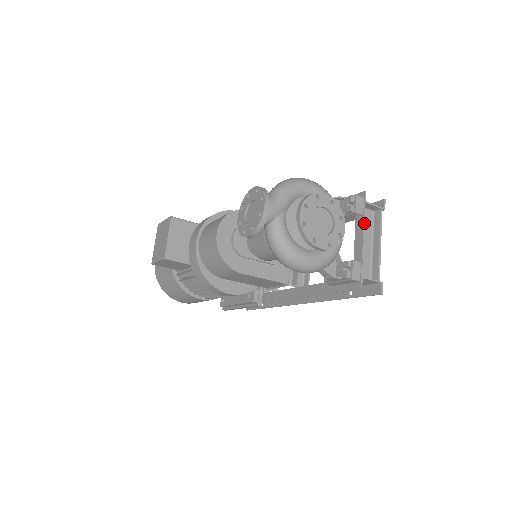
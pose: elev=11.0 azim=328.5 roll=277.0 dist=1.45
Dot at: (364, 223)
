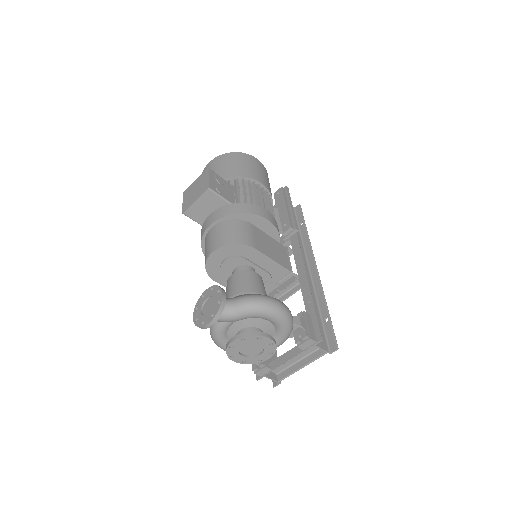
Dot at: occluded
